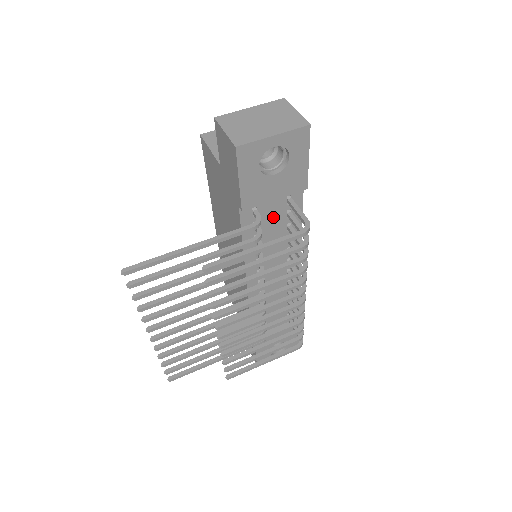
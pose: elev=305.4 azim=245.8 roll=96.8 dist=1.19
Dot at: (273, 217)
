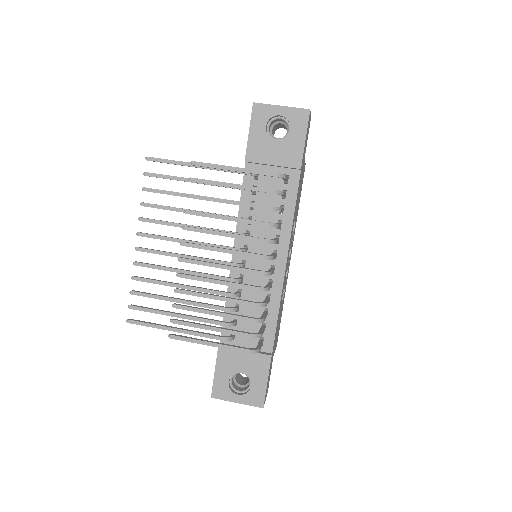
Dot at: occluded
